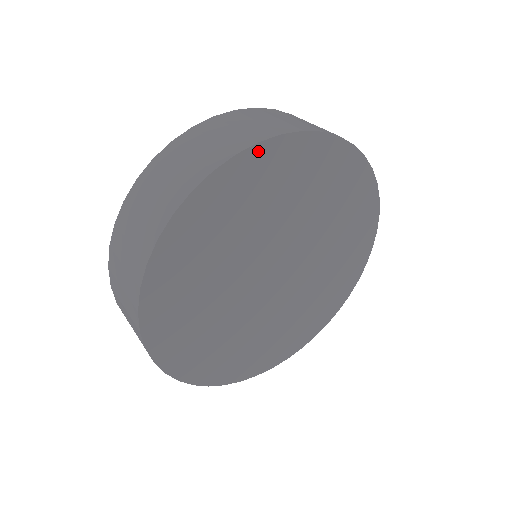
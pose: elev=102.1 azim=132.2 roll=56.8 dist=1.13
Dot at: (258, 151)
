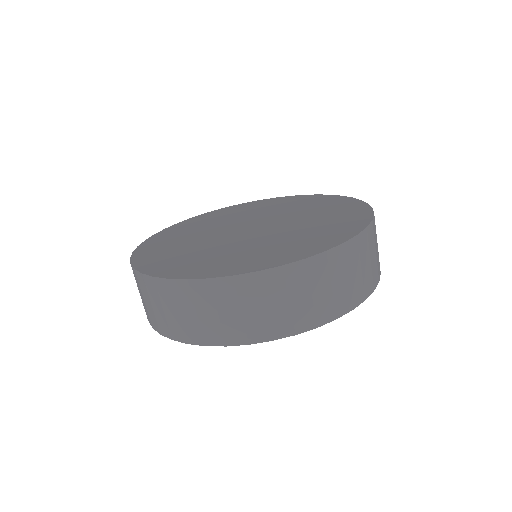
Dot at: (291, 332)
